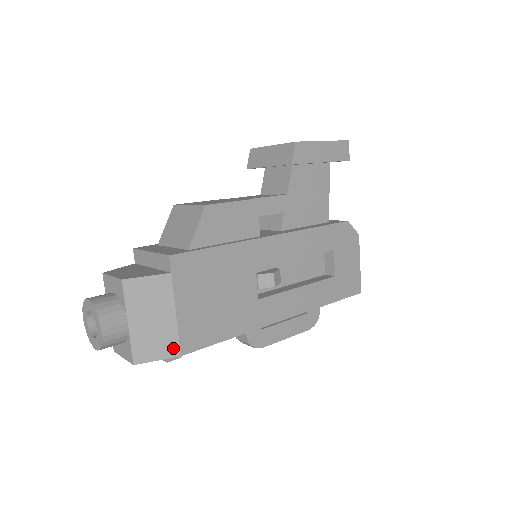
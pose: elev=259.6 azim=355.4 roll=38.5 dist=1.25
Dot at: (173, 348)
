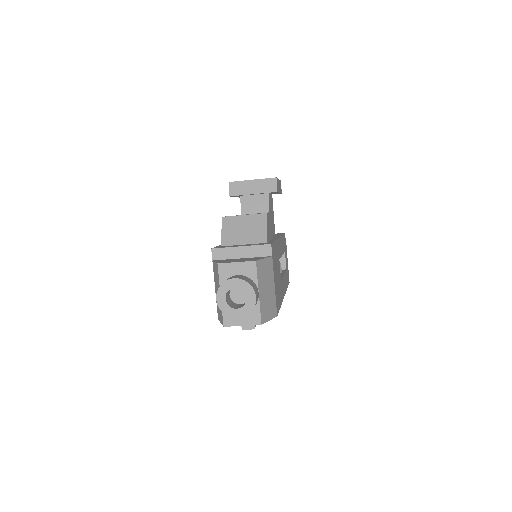
Dot at: (274, 311)
